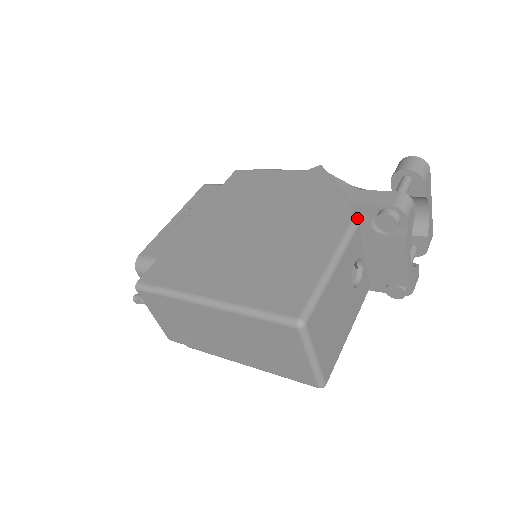
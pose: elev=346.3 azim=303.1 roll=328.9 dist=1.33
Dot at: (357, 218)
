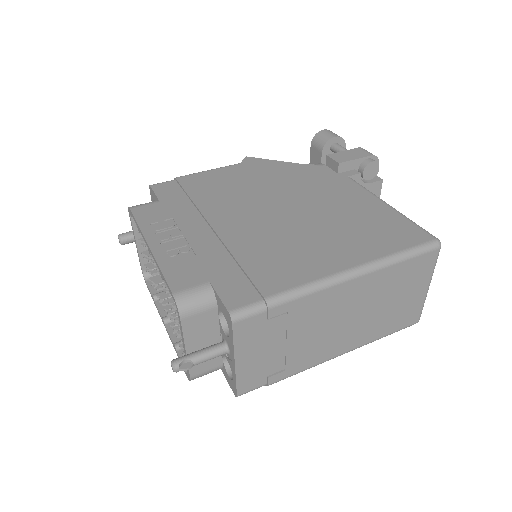
Dot at: (349, 174)
